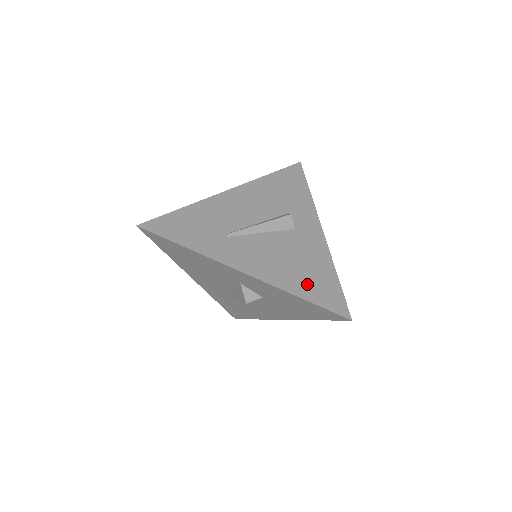
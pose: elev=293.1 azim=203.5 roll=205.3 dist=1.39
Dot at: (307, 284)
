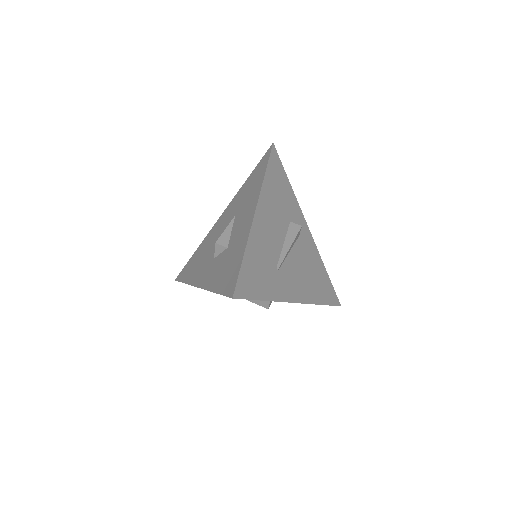
Dot at: (321, 290)
